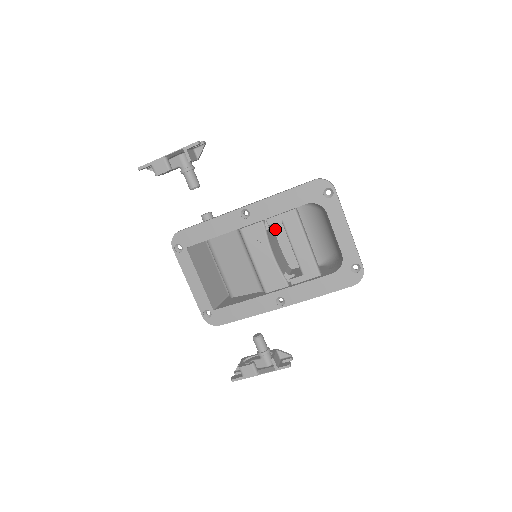
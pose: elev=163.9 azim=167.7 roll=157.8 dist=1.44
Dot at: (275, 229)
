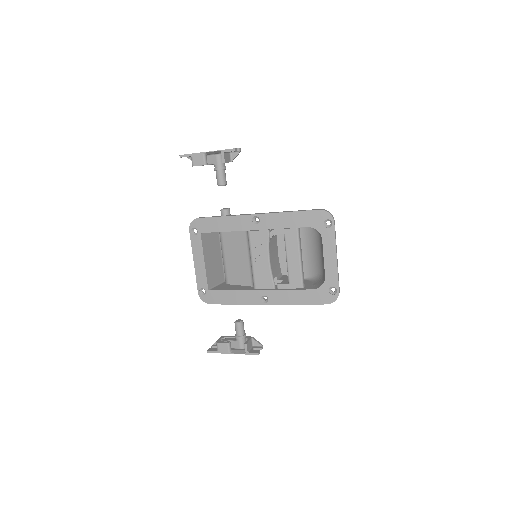
Dot at: (278, 238)
